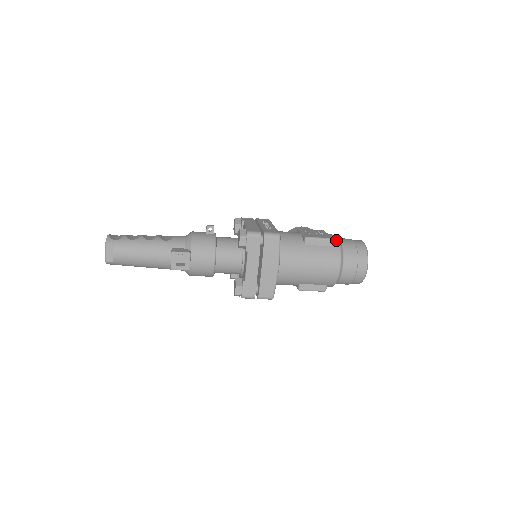
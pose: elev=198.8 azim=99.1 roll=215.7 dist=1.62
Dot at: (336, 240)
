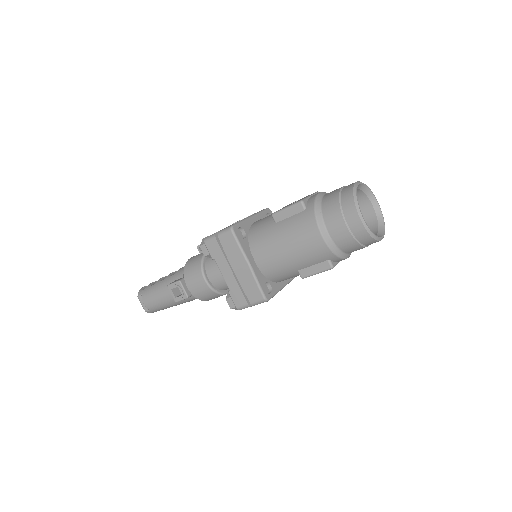
Dot at: (312, 199)
